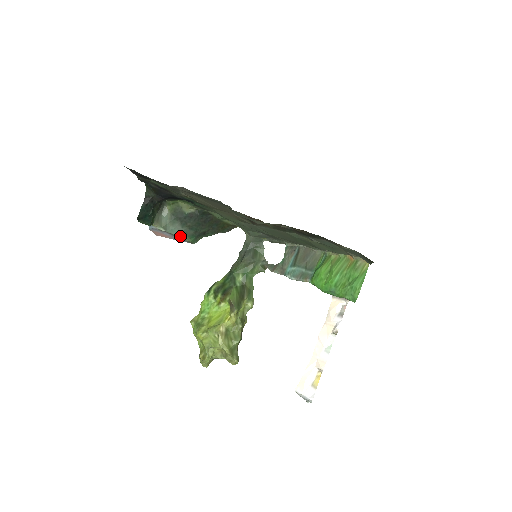
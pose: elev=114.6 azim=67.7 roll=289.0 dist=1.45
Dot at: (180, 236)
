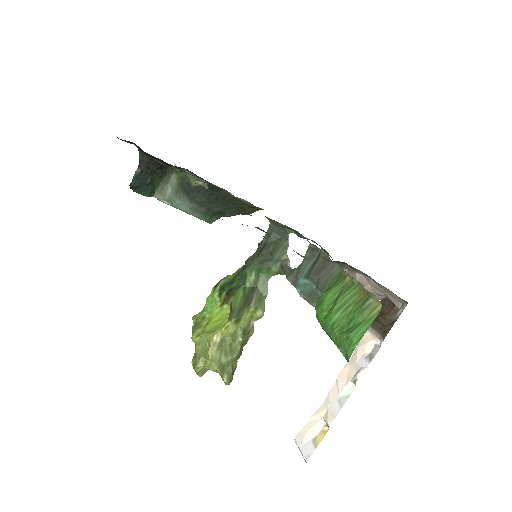
Dot at: (191, 213)
